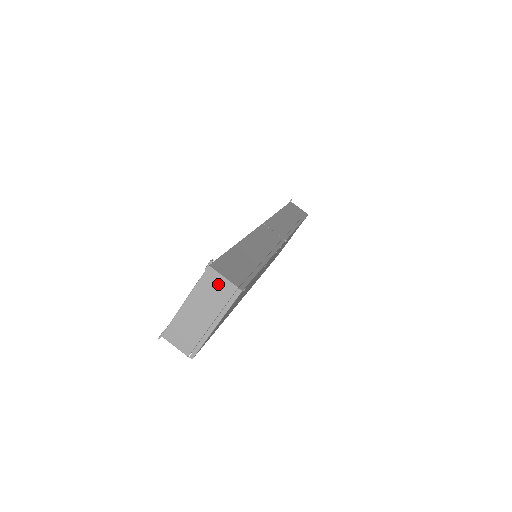
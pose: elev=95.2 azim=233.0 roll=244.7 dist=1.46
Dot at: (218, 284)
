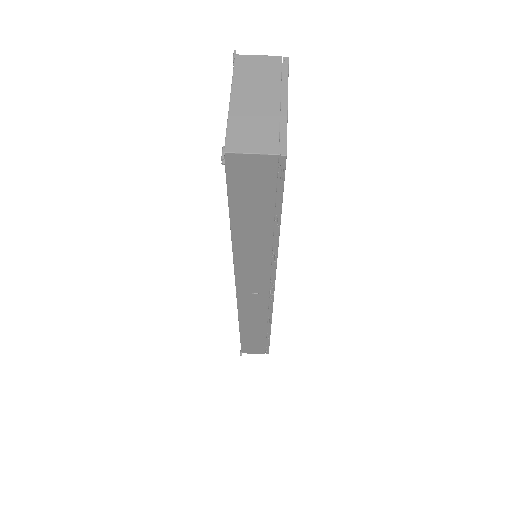
Dot at: (258, 64)
